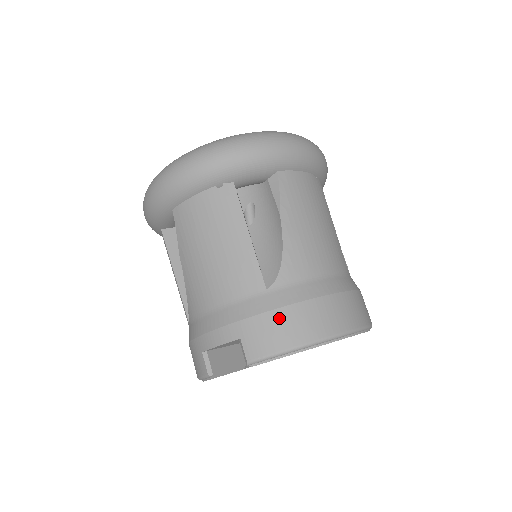
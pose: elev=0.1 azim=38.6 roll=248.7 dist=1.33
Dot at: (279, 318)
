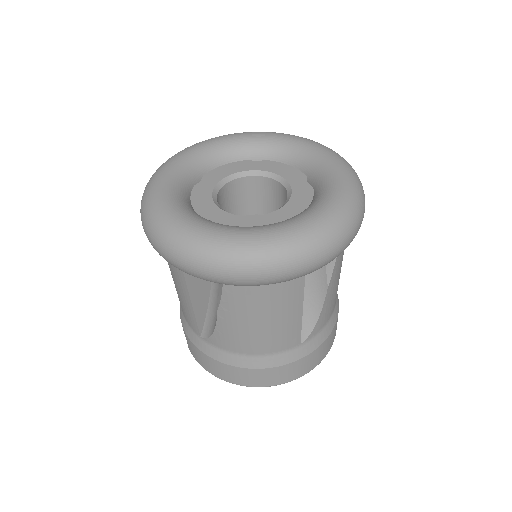
Dot at: (203, 356)
